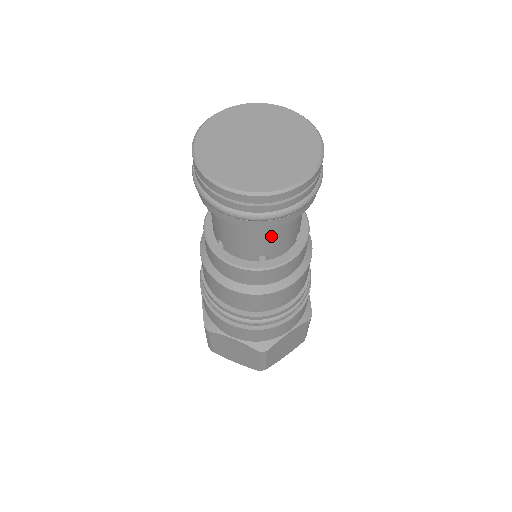
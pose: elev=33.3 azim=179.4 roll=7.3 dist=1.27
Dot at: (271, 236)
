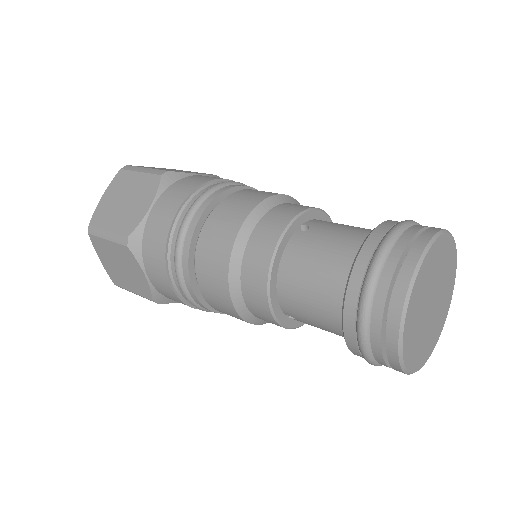
Dot at: occluded
